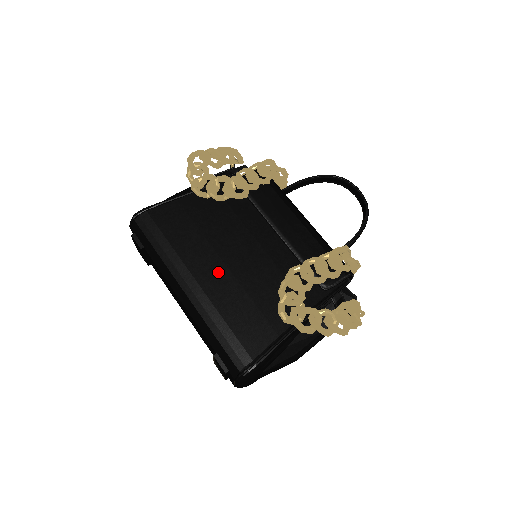
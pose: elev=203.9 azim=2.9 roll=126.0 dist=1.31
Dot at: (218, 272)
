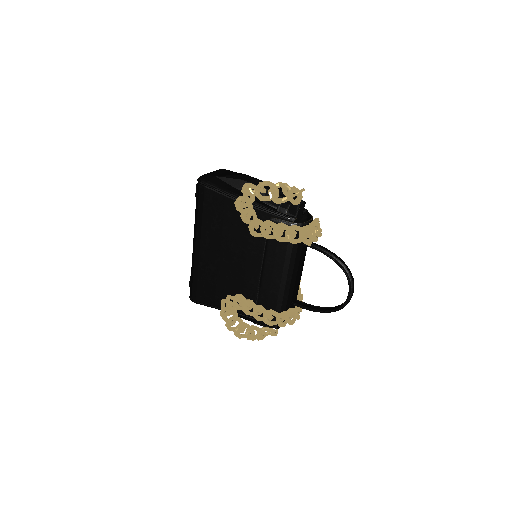
Dot at: (213, 255)
